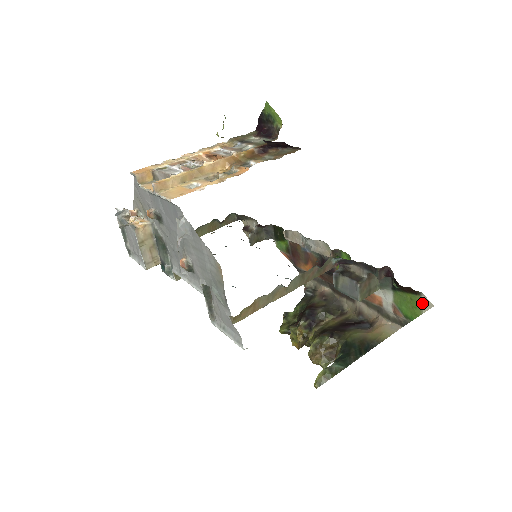
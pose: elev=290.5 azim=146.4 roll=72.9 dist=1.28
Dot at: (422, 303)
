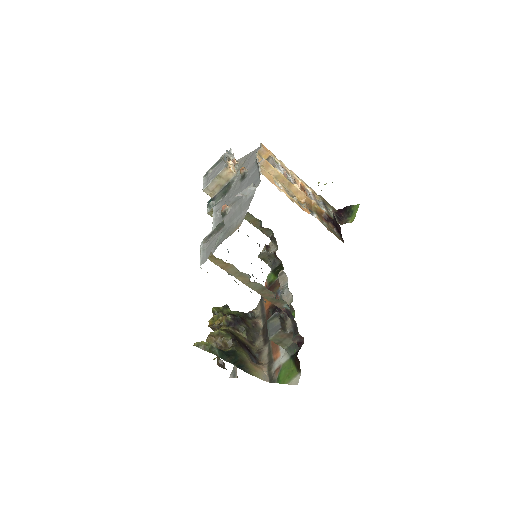
Dot at: (295, 378)
